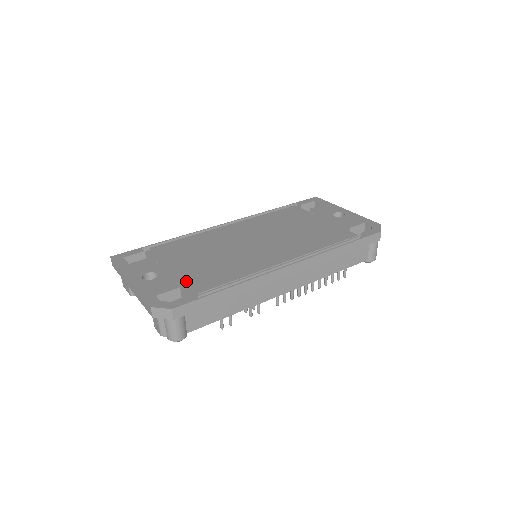
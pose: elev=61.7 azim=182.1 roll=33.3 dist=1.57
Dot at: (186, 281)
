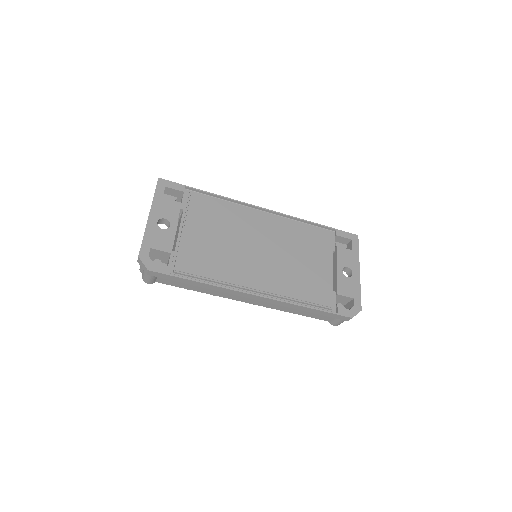
Dot at: (179, 251)
